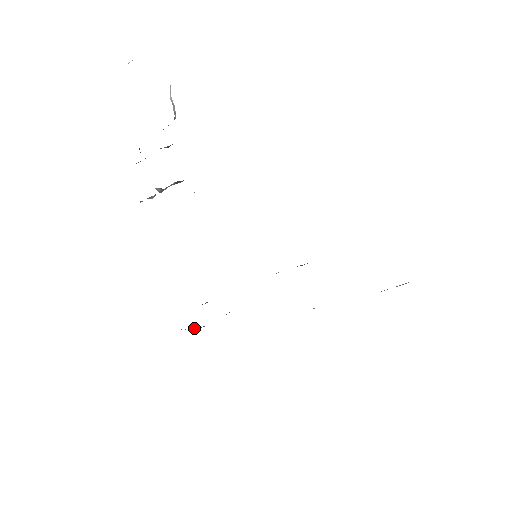
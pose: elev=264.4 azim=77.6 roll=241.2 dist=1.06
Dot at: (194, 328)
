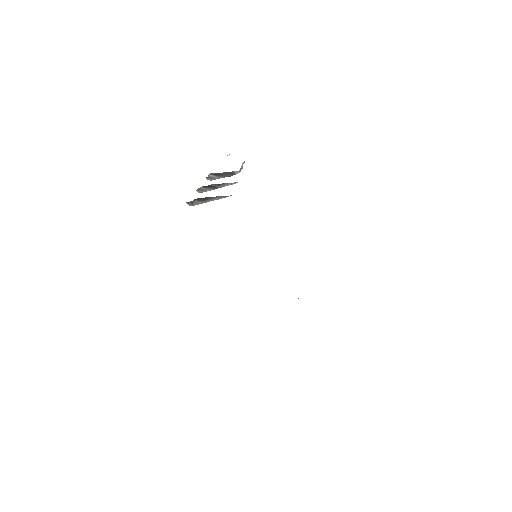
Dot at: occluded
